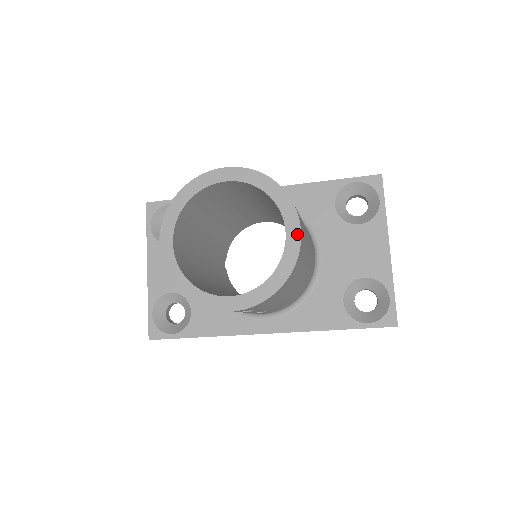
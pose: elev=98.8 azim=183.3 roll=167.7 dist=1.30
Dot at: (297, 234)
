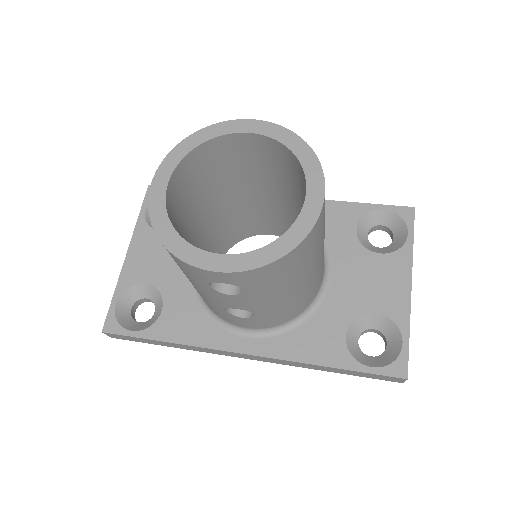
Dot at: (319, 200)
